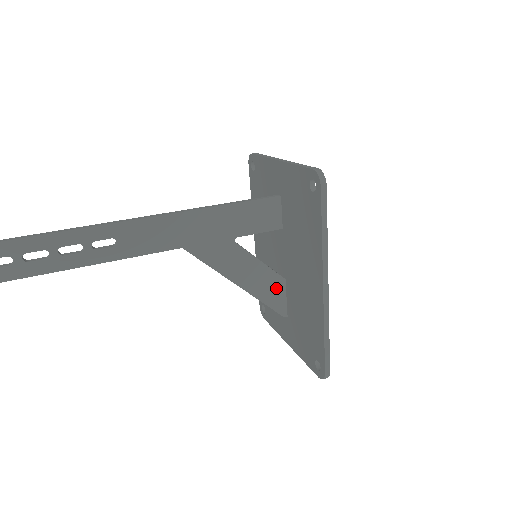
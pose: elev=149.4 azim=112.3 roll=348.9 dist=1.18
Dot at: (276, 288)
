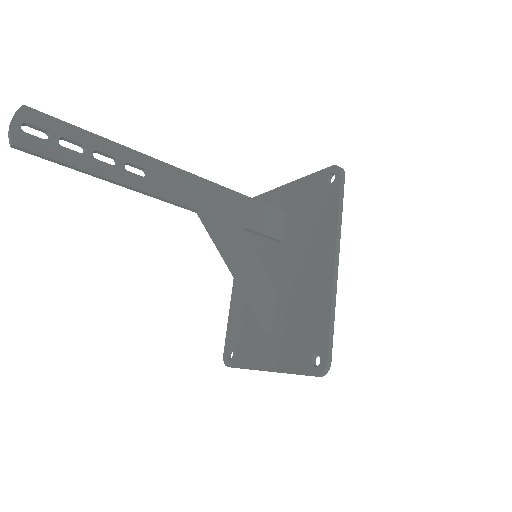
Dot at: (267, 297)
